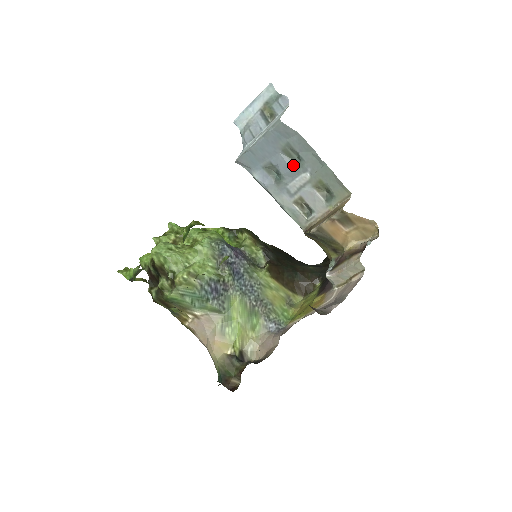
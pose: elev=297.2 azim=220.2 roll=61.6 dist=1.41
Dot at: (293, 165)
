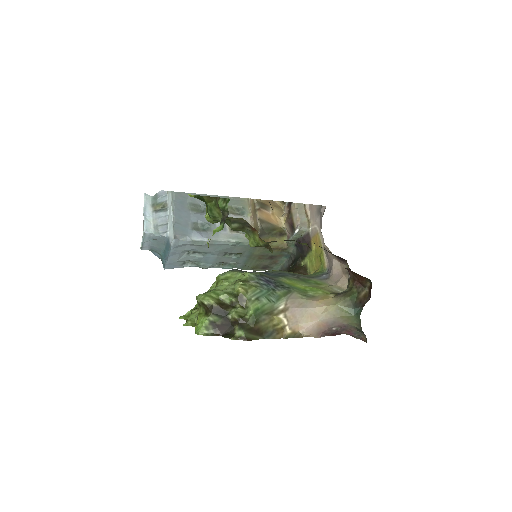
Dot at: (205, 213)
